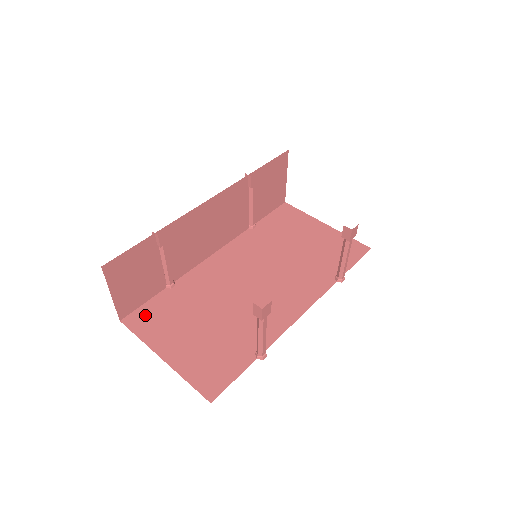
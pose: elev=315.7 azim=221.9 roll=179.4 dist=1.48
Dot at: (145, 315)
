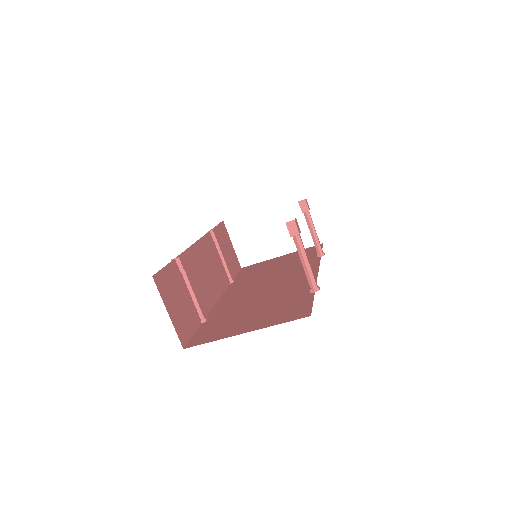
Dot at: (202, 336)
